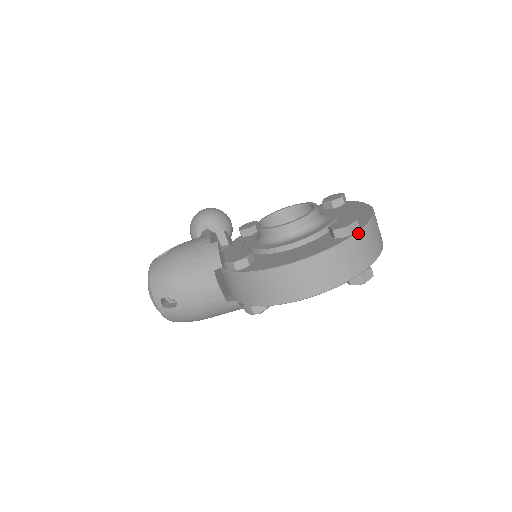
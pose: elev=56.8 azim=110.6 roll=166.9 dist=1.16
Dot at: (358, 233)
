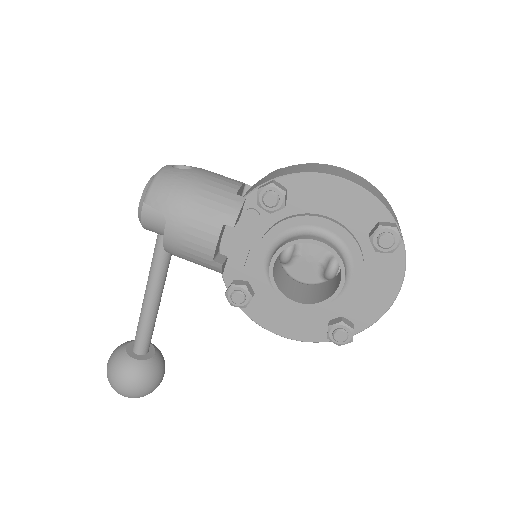
Dot at: occluded
